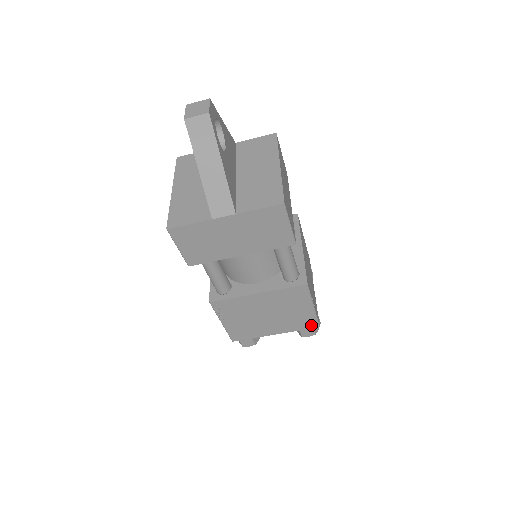
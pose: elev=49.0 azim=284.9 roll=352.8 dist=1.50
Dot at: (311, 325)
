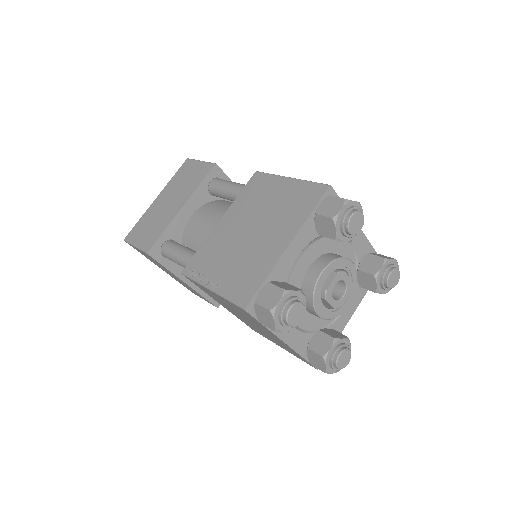
Dot at: (317, 194)
